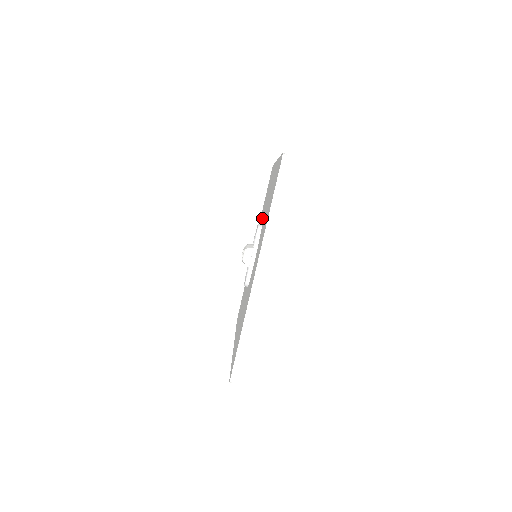
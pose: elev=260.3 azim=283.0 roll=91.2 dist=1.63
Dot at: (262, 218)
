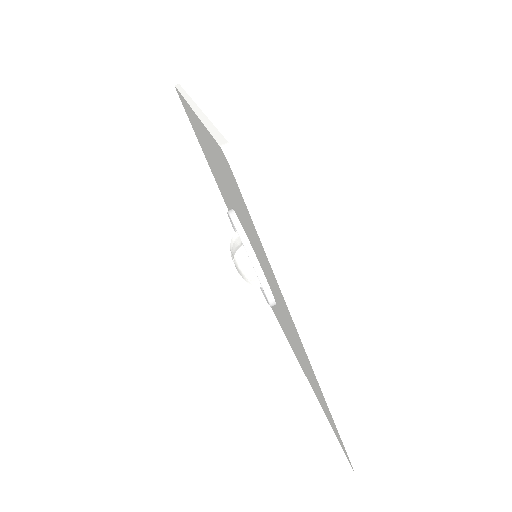
Dot at: occluded
